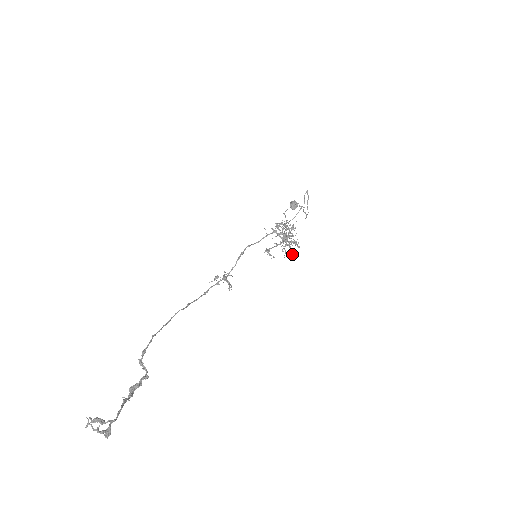
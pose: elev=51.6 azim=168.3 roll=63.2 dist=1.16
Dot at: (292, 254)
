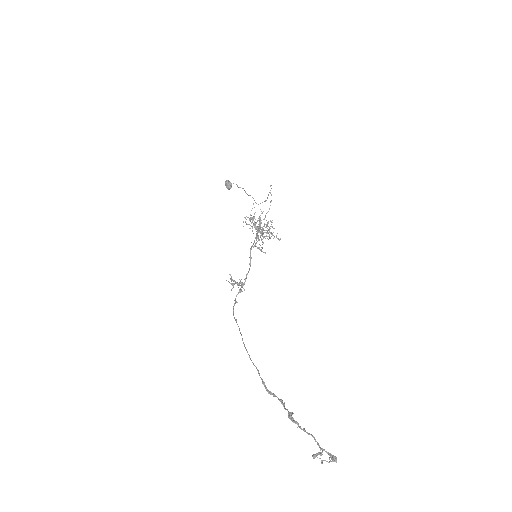
Dot at: occluded
